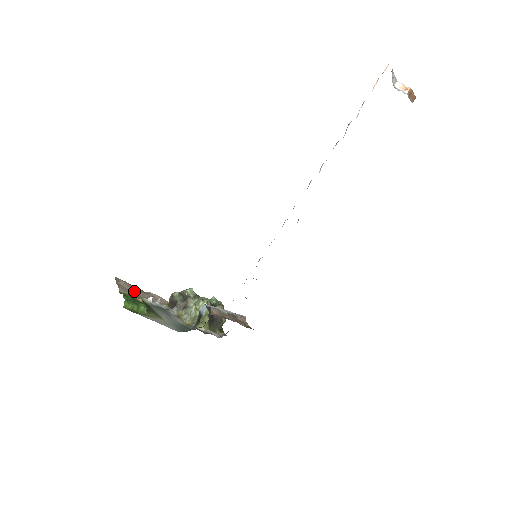
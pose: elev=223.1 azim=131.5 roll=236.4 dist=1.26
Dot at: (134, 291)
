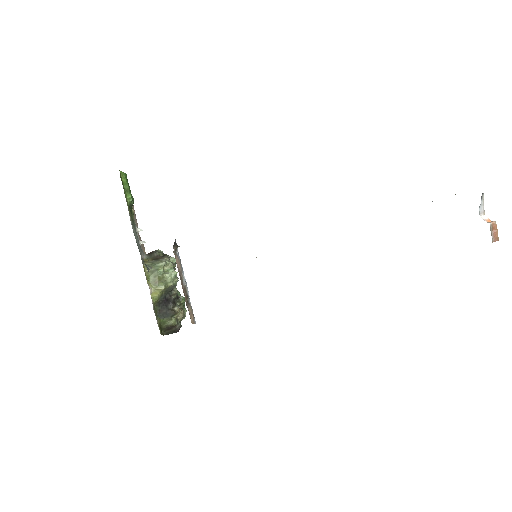
Dot at: occluded
